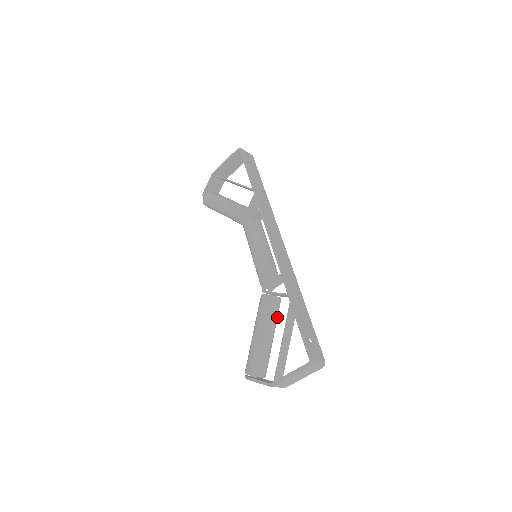
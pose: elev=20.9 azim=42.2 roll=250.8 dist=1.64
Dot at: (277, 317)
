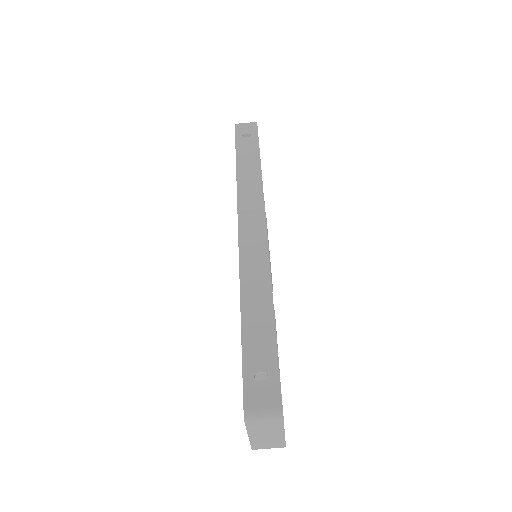
Dot at: occluded
